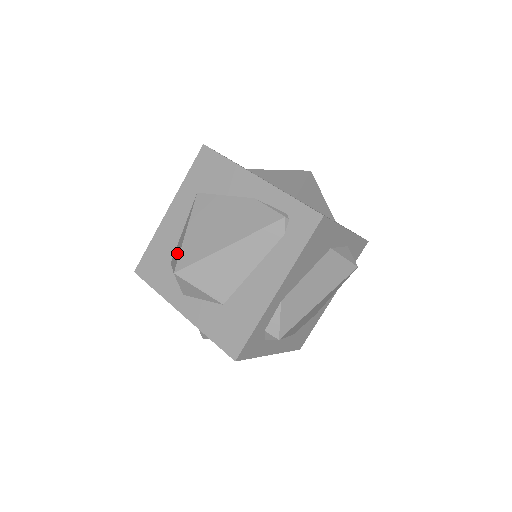
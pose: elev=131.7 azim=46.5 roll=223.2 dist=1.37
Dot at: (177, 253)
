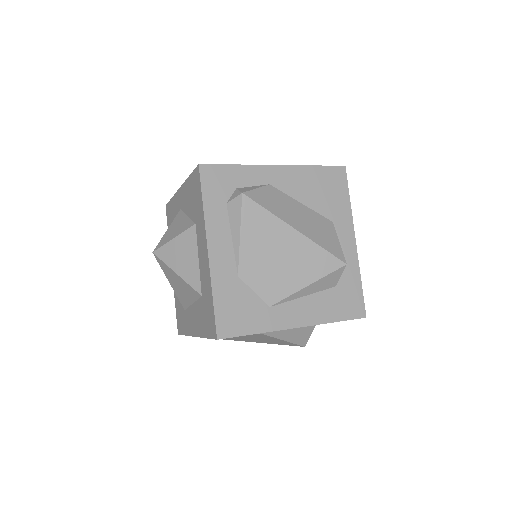
Dot at: occluded
